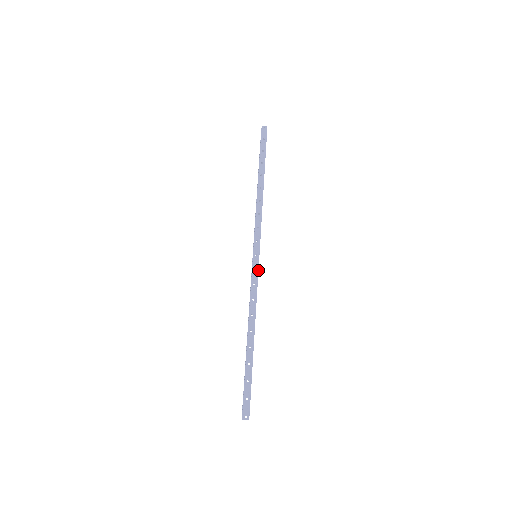
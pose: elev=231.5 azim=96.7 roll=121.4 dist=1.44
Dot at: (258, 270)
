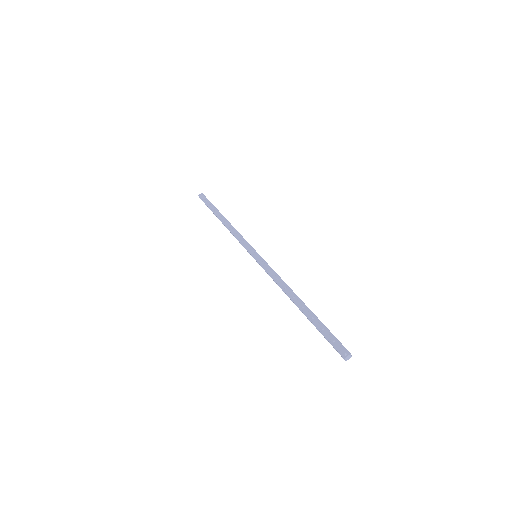
Dot at: (264, 261)
